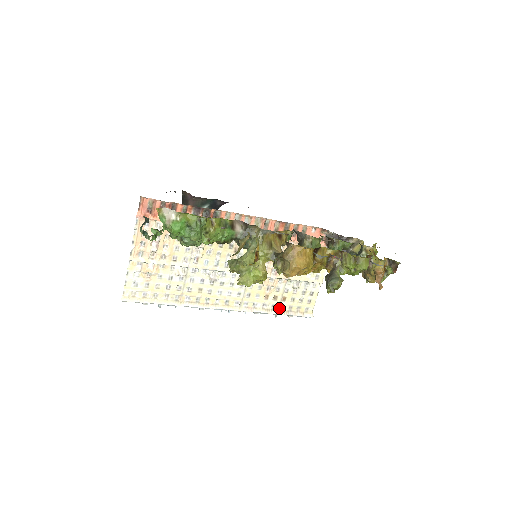
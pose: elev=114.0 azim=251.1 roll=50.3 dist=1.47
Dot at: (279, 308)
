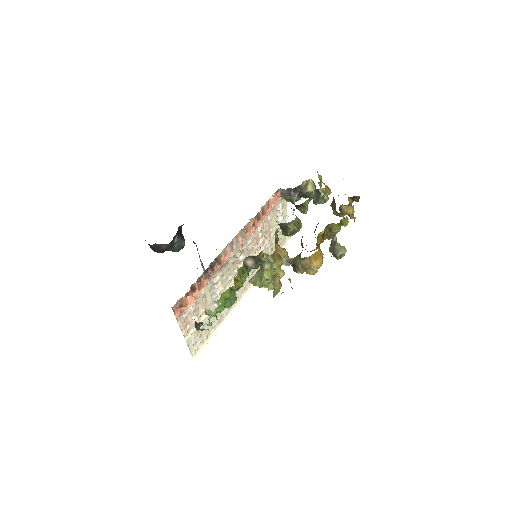
Dot at: occluded
